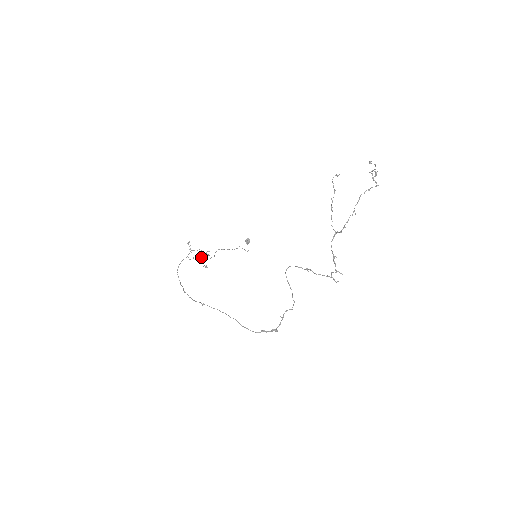
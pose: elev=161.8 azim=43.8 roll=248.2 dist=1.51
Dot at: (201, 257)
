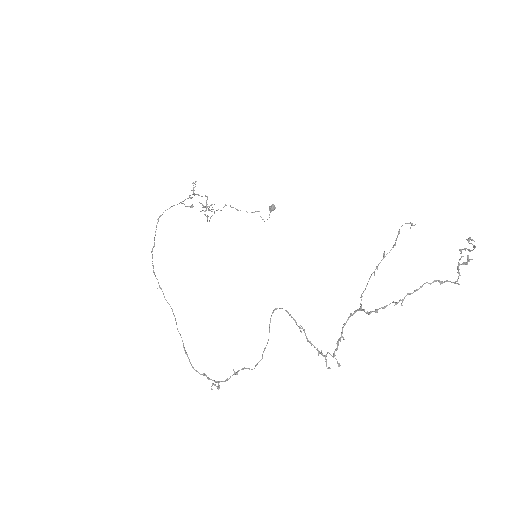
Dot at: (203, 206)
